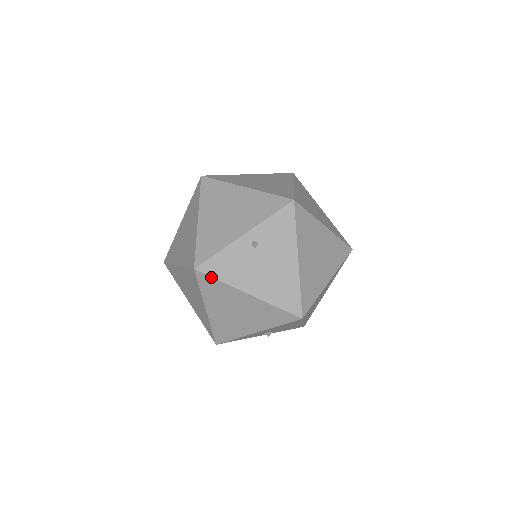
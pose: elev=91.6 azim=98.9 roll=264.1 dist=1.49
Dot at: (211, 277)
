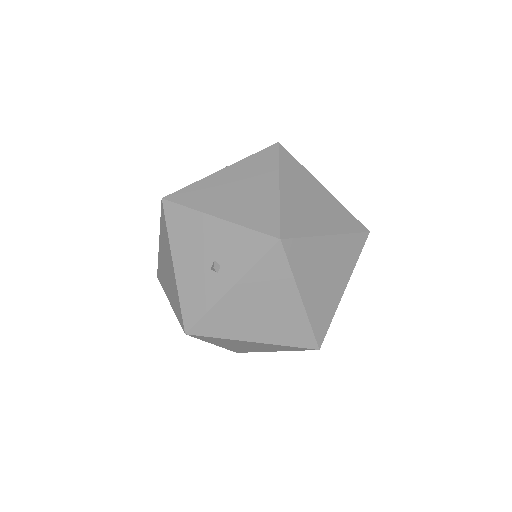
Dot at: occluded
